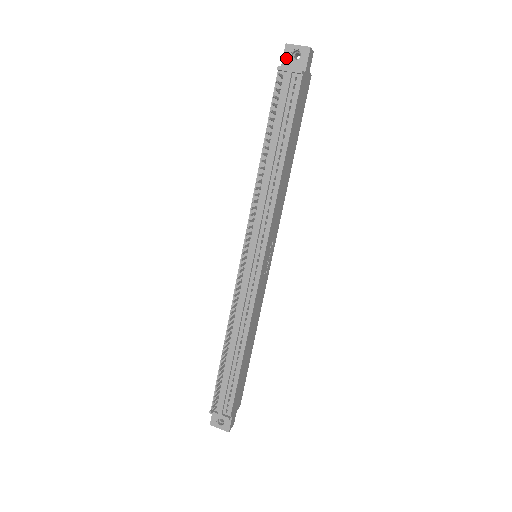
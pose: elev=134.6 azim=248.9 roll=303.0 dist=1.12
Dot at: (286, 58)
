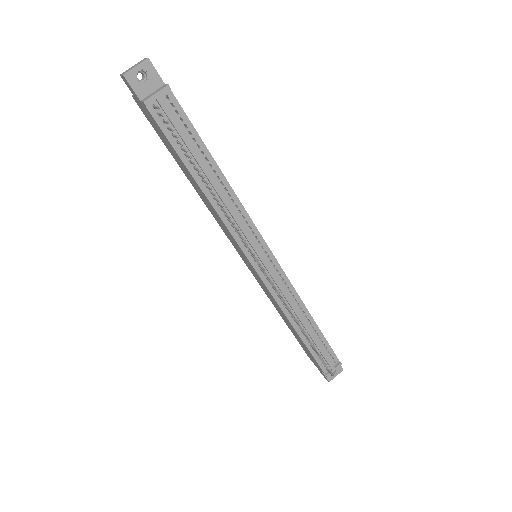
Dot at: (136, 88)
